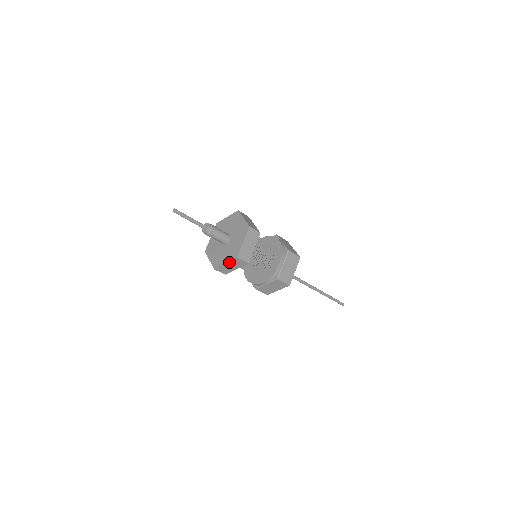
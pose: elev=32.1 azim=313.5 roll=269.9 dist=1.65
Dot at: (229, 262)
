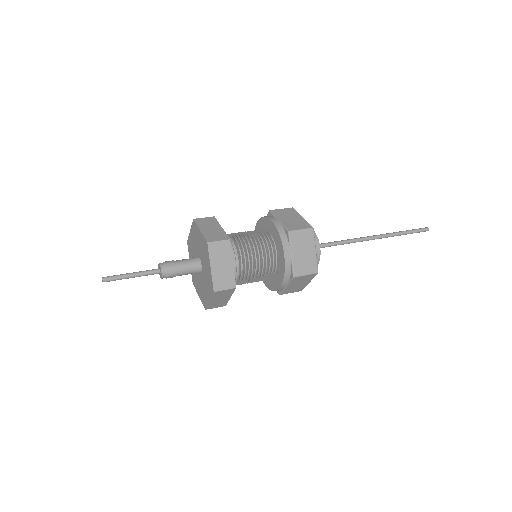
Dot at: (212, 298)
